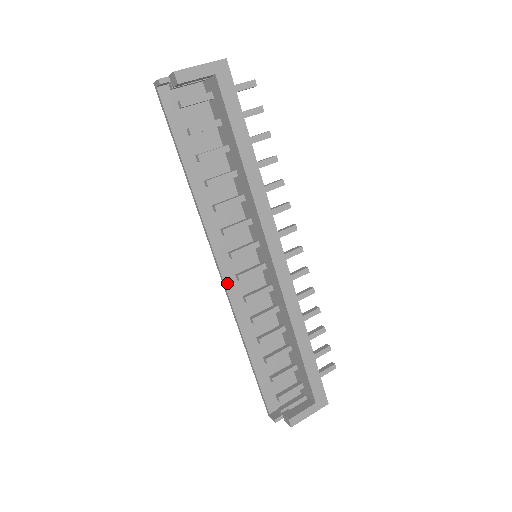
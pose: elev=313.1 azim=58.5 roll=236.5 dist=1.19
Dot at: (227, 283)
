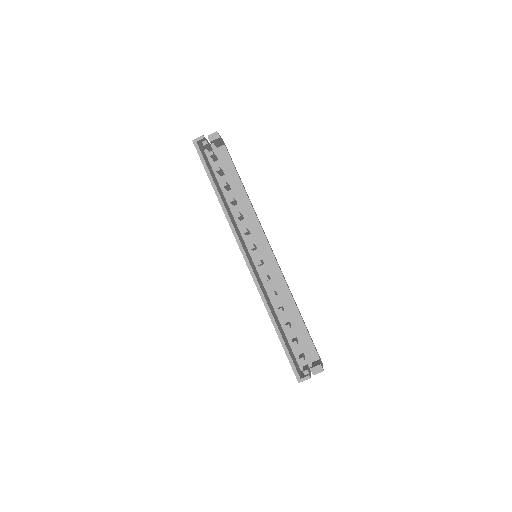
Dot at: (252, 268)
